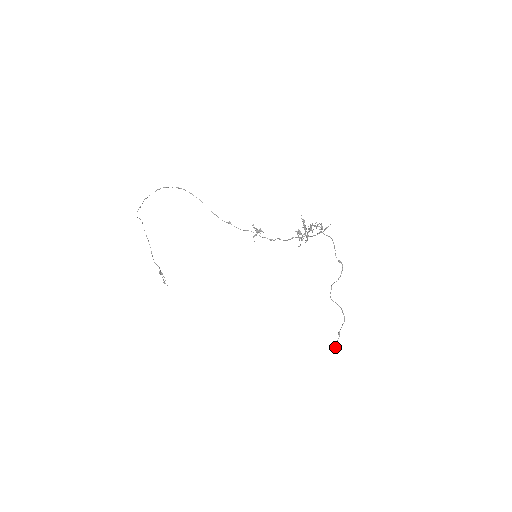
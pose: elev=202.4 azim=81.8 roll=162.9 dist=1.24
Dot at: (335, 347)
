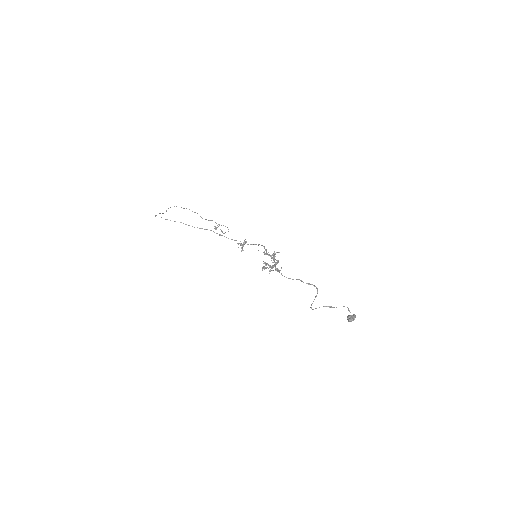
Dot at: (350, 321)
